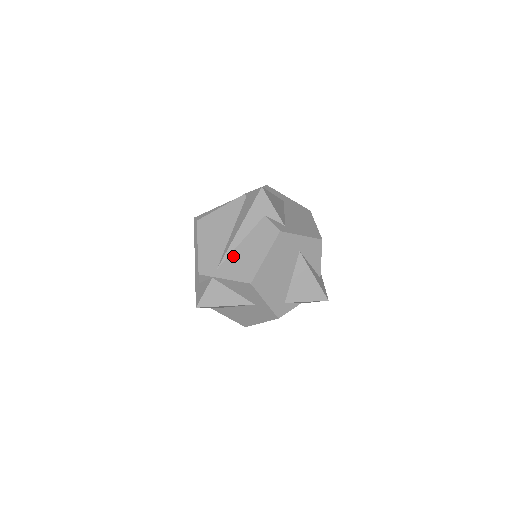
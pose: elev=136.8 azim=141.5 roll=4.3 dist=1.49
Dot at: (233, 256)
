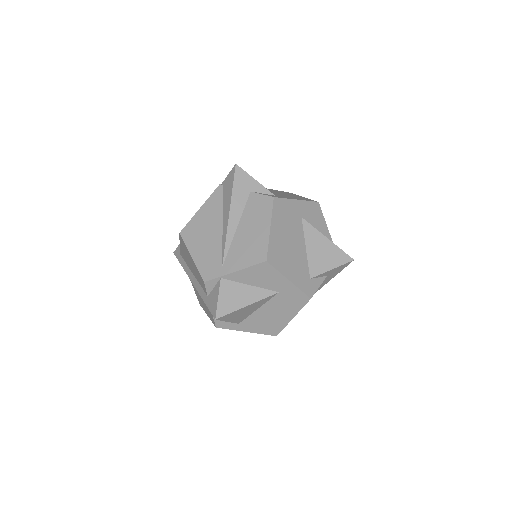
Dot at: (234, 245)
